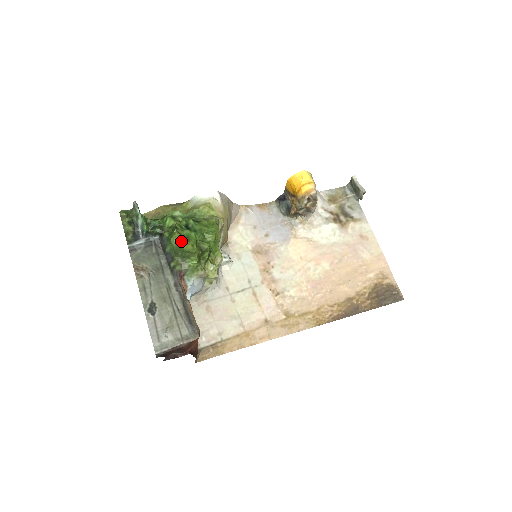
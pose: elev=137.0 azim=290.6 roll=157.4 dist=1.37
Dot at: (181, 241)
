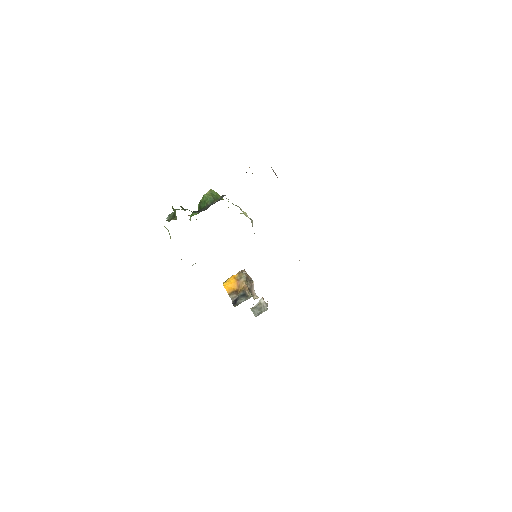
Dot at: (209, 191)
